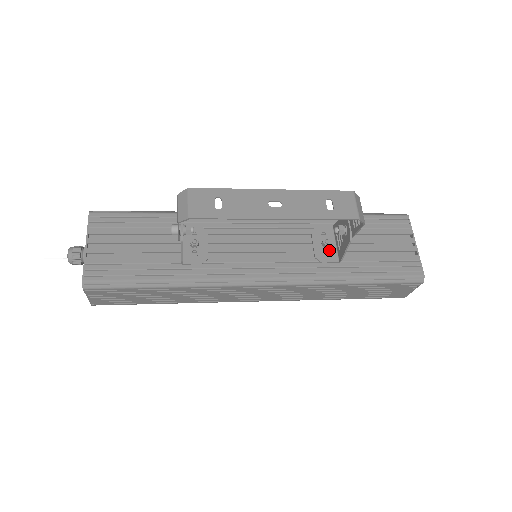
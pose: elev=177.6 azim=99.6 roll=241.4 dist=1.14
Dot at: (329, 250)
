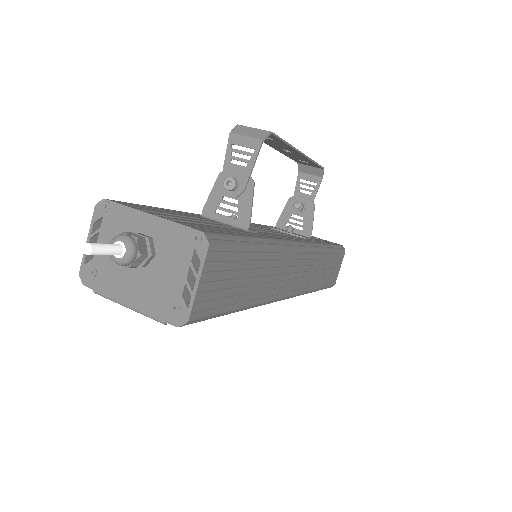
Dot at: (296, 234)
